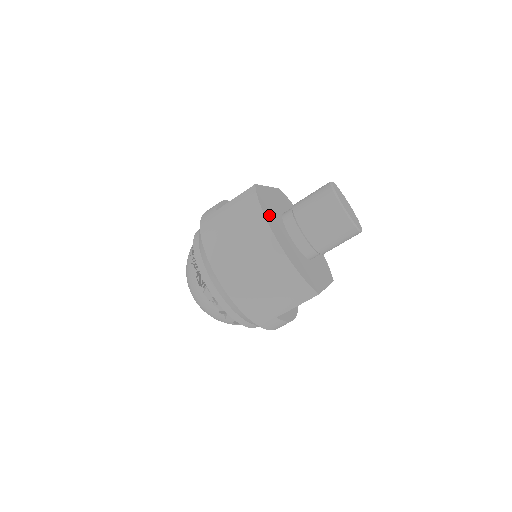
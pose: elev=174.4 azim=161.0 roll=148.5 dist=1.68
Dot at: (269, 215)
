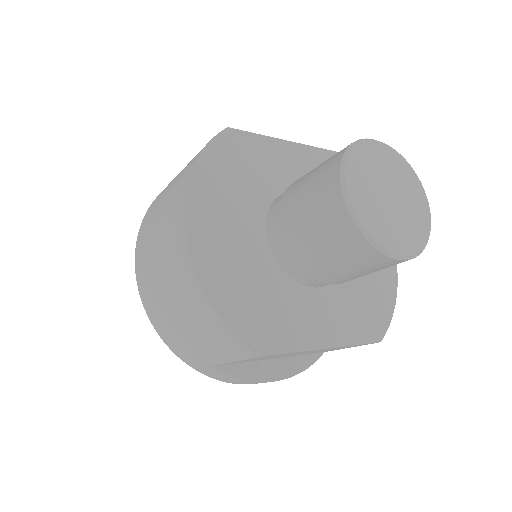
Dot at: (214, 183)
